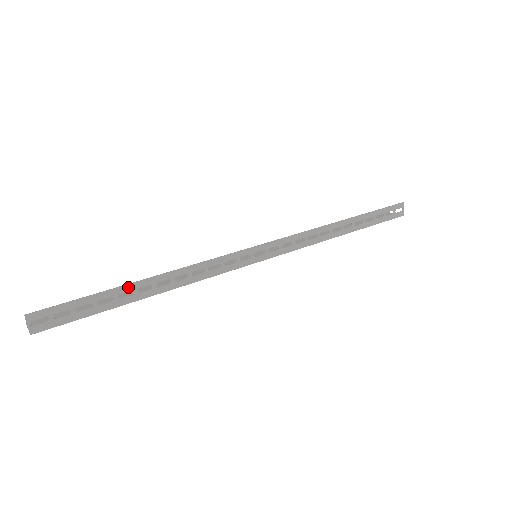
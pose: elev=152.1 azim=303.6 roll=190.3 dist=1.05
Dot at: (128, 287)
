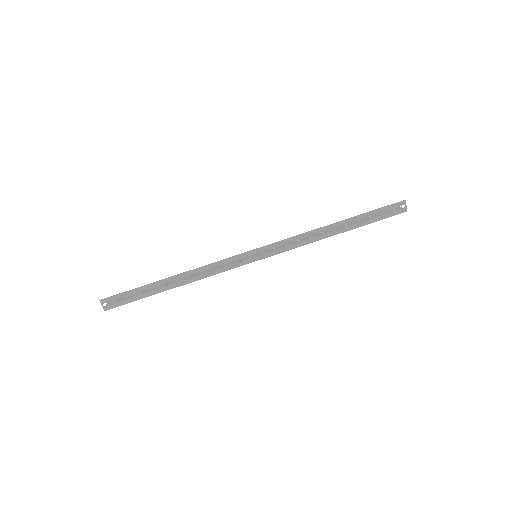
Dot at: (158, 283)
